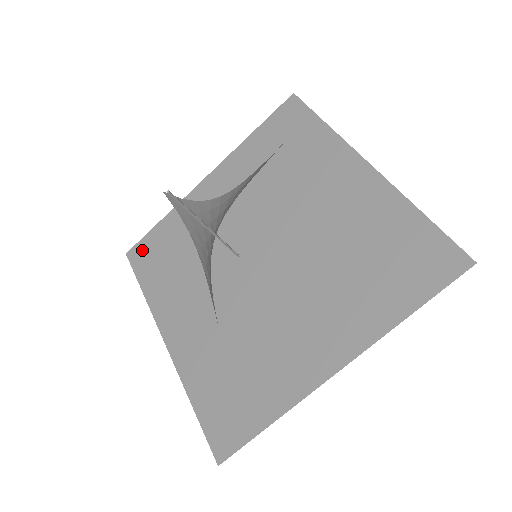
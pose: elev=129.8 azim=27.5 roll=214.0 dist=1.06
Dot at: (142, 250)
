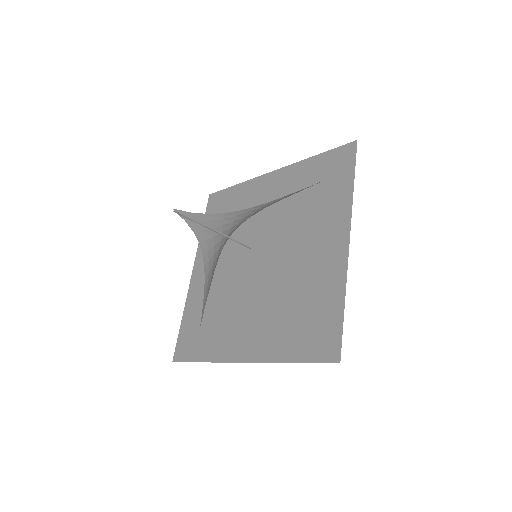
Dot at: (217, 199)
